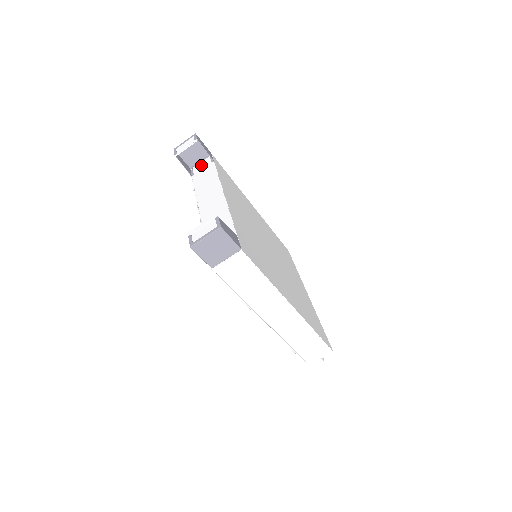
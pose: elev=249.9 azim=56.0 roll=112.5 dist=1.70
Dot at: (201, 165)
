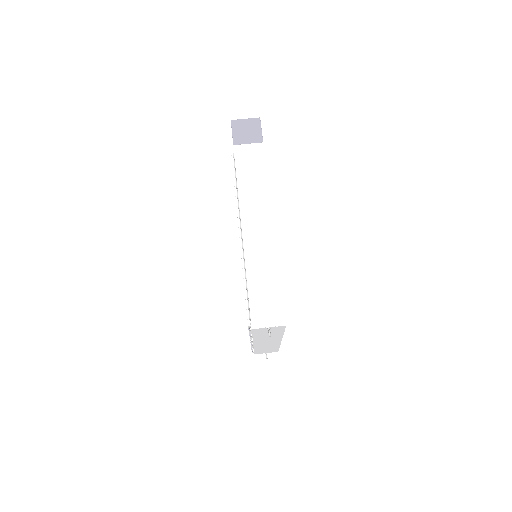
Dot at: occluded
